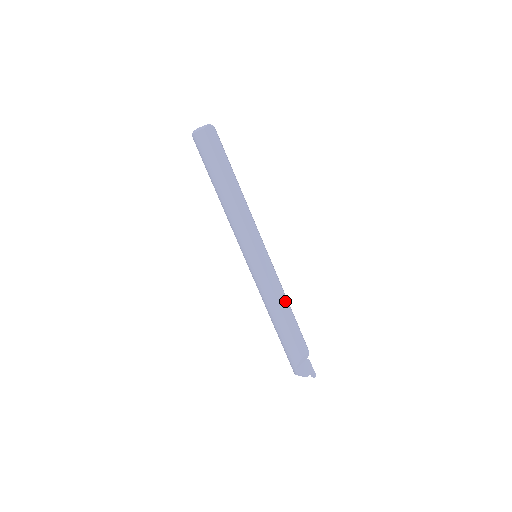
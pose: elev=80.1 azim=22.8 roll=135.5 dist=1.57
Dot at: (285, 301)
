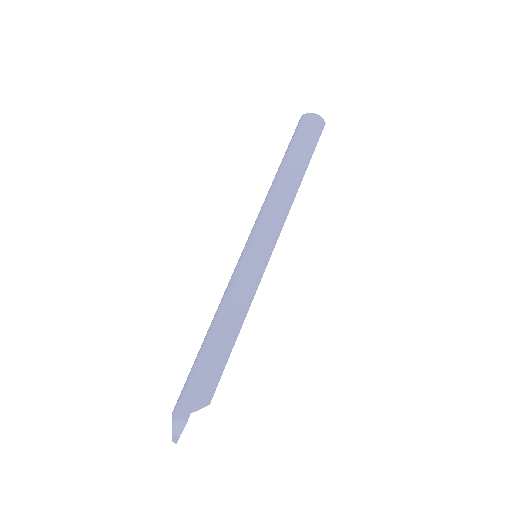
Dot at: occluded
